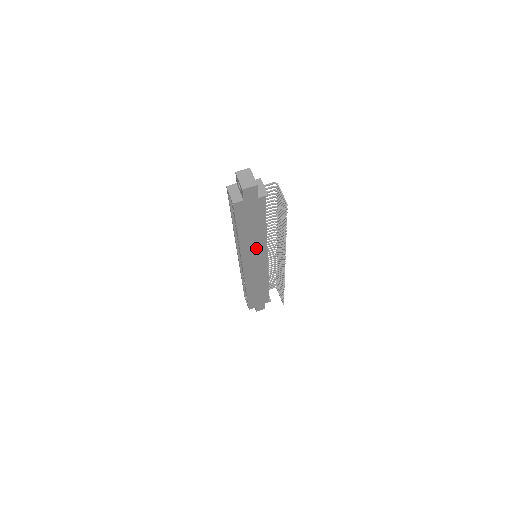
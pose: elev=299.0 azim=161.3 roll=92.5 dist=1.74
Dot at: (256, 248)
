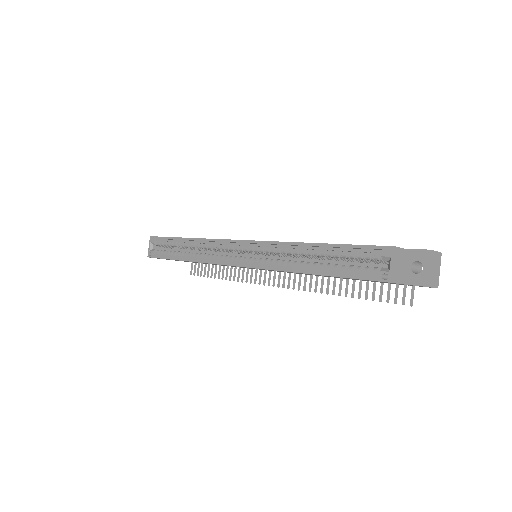
Dot at: occluded
